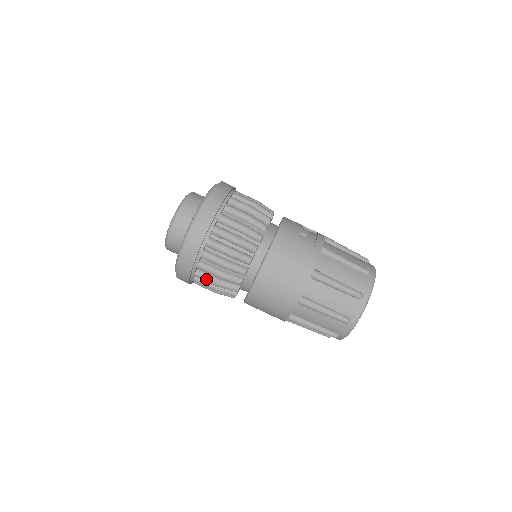
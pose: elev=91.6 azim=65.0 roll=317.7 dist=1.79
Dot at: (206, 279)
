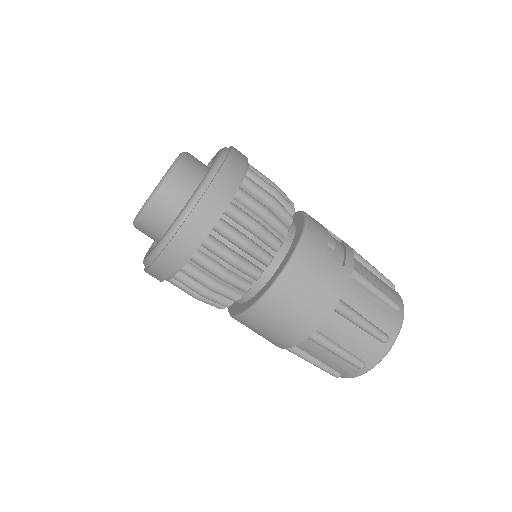
Dot at: (189, 286)
